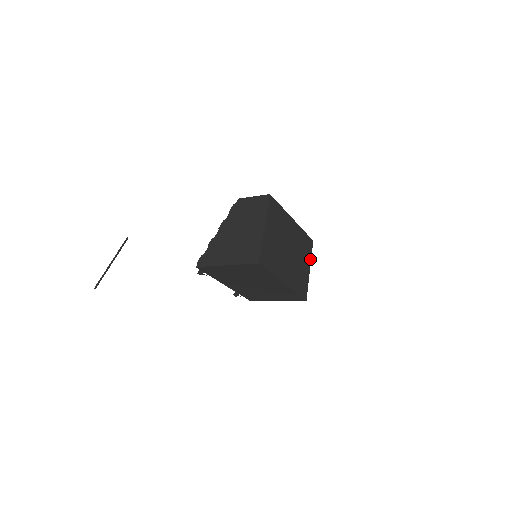
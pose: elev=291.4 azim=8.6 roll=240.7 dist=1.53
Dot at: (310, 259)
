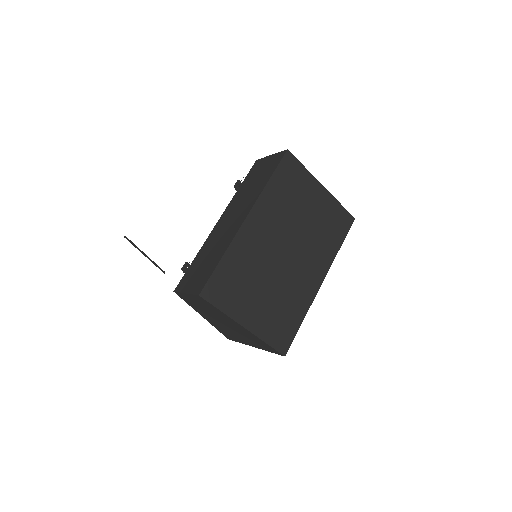
Dot at: (310, 176)
